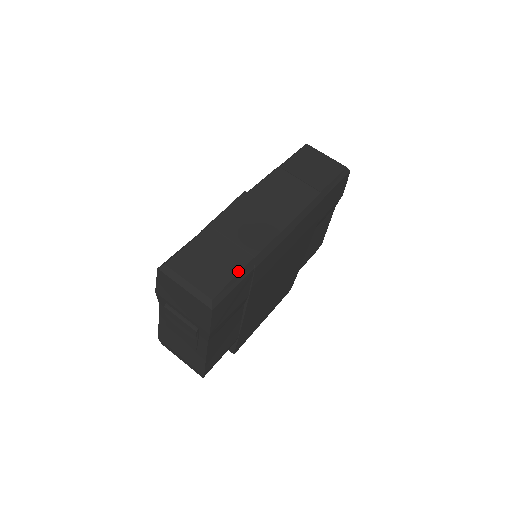
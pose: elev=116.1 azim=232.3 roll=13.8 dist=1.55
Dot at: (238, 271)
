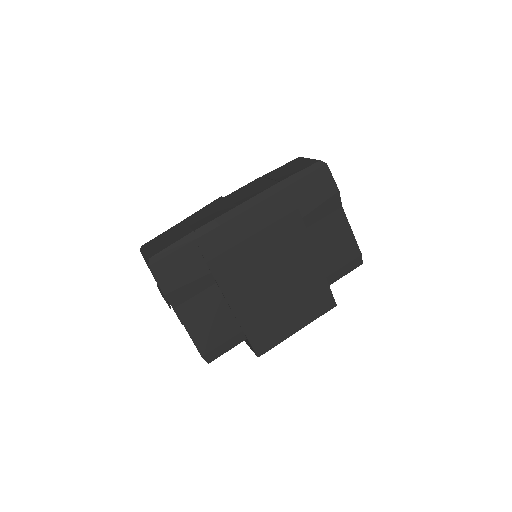
Dot at: (177, 240)
